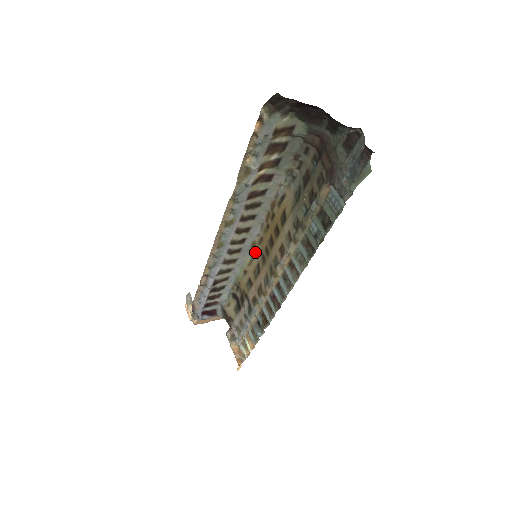
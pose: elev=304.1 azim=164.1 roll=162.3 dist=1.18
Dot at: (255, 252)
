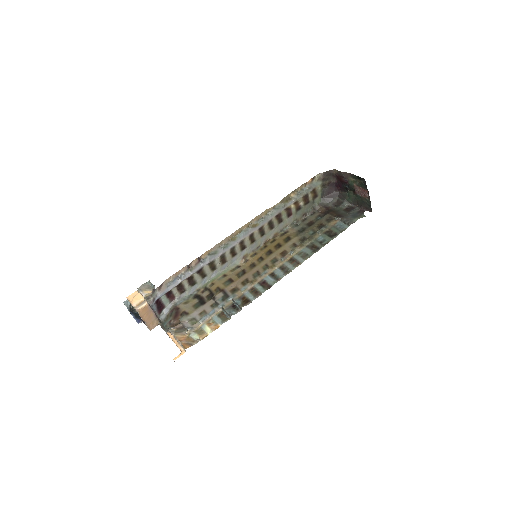
Dot at: (241, 264)
